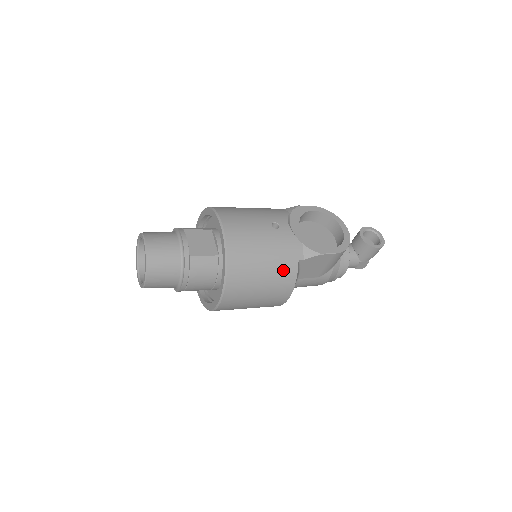
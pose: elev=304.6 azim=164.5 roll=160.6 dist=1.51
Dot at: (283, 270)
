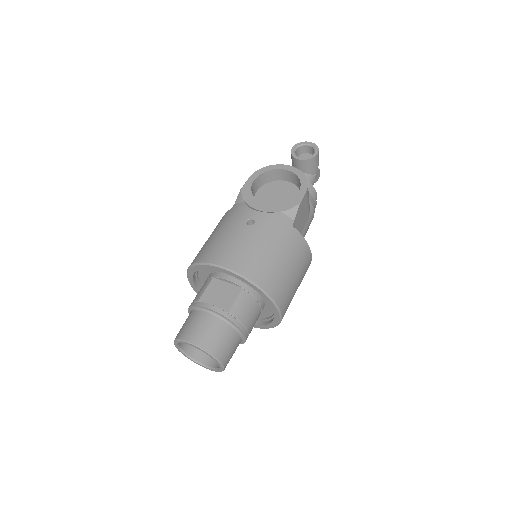
Dot at: (292, 244)
